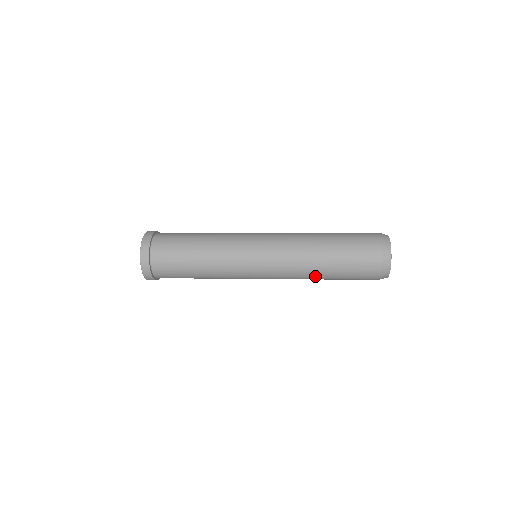
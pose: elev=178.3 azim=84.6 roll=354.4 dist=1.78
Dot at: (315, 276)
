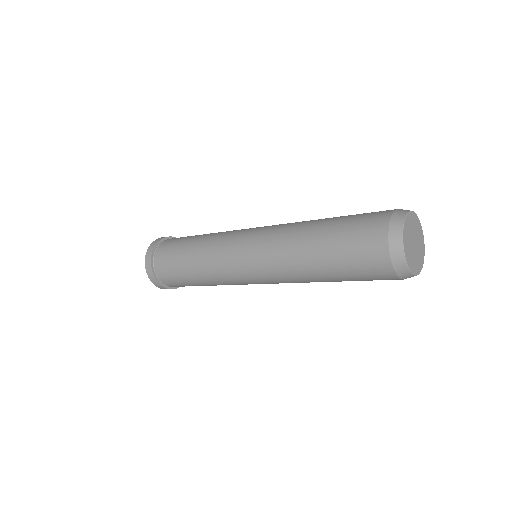
Dot at: (304, 261)
